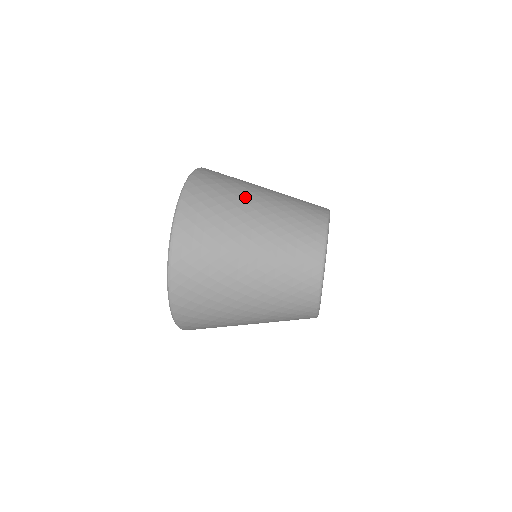
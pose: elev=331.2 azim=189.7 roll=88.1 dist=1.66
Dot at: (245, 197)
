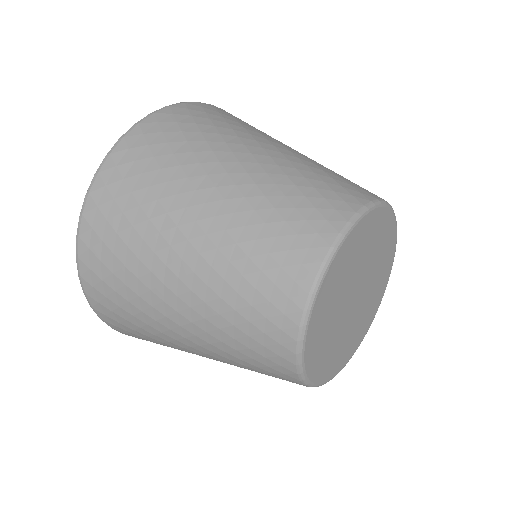
Dot at: (168, 227)
